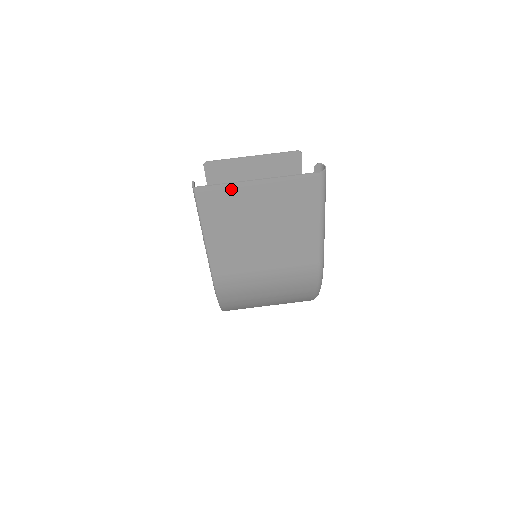
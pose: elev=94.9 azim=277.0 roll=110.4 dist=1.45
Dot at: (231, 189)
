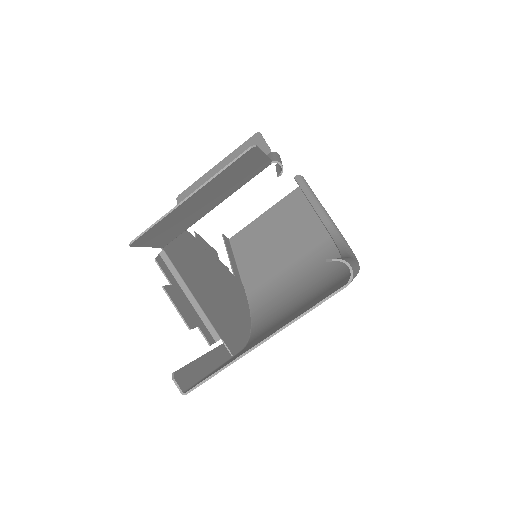
Dot at: (232, 363)
